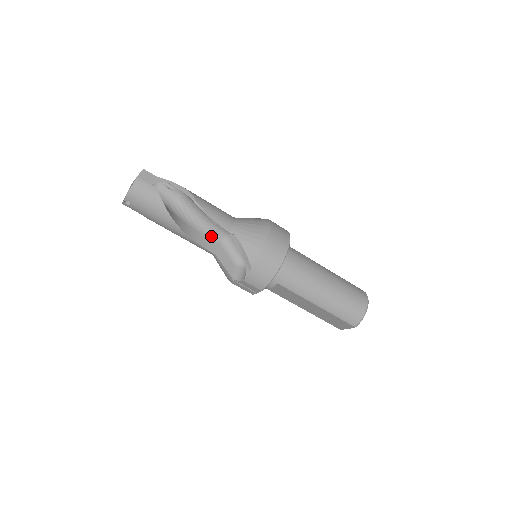
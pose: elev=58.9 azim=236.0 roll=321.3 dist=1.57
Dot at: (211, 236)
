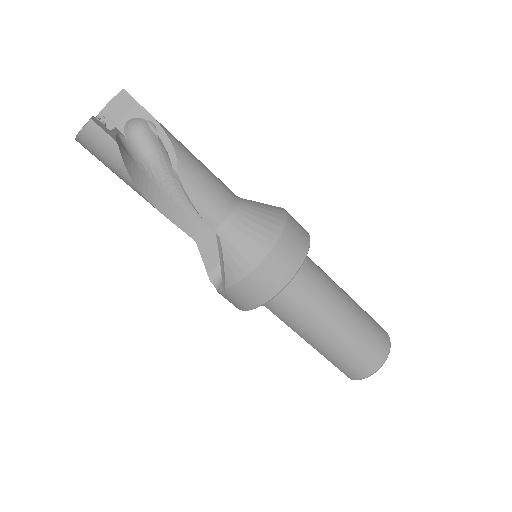
Dot at: (199, 215)
